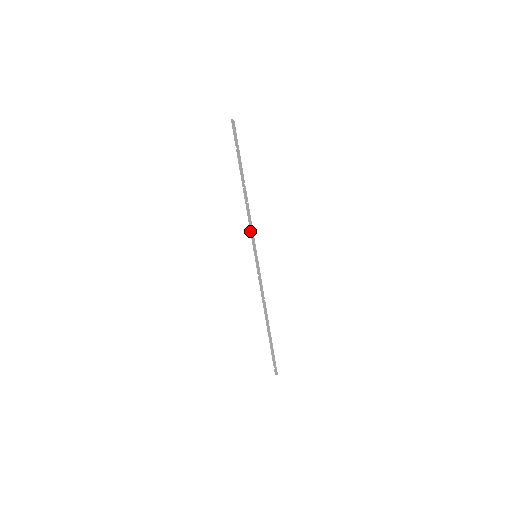
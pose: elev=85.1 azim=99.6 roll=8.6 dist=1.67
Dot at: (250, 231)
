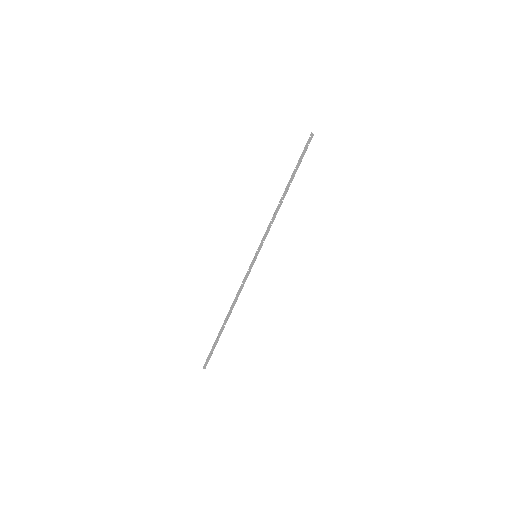
Dot at: (265, 232)
